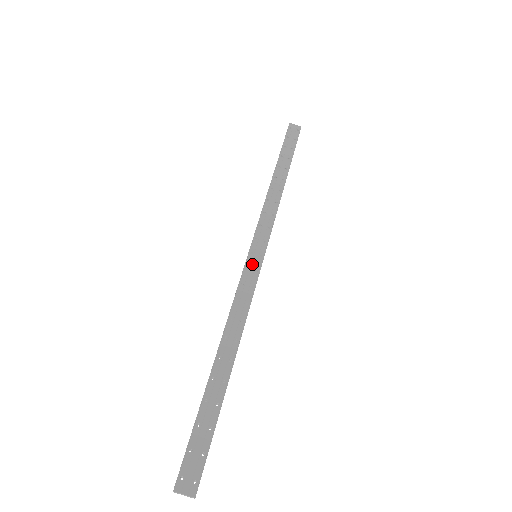
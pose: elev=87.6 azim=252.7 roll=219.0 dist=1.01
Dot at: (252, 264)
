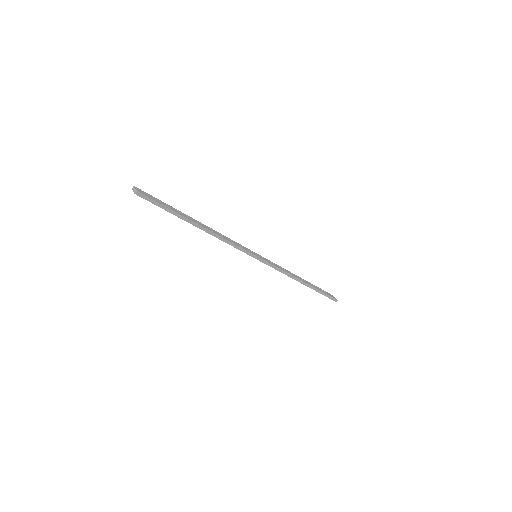
Dot at: (251, 251)
